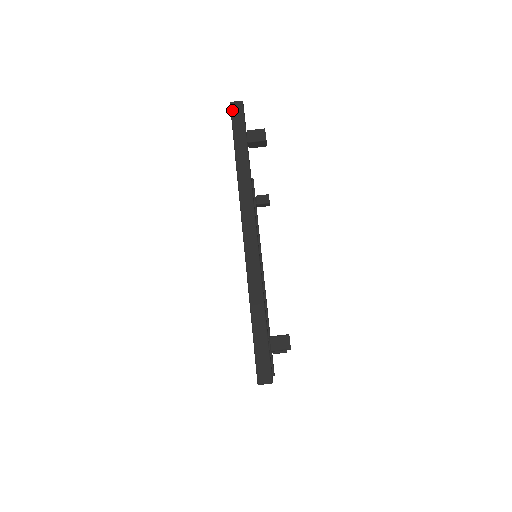
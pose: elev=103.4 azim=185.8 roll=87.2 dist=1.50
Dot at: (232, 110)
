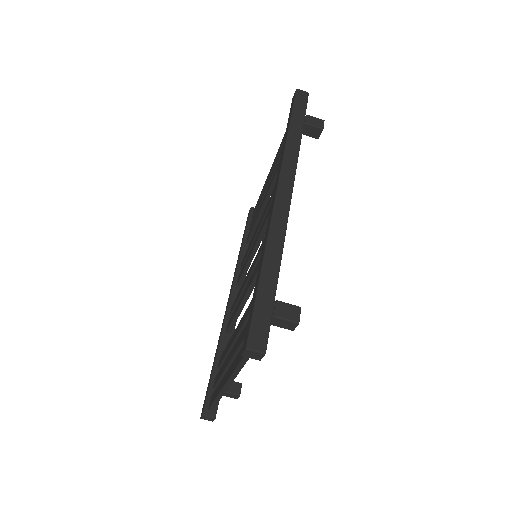
Dot at: (297, 94)
